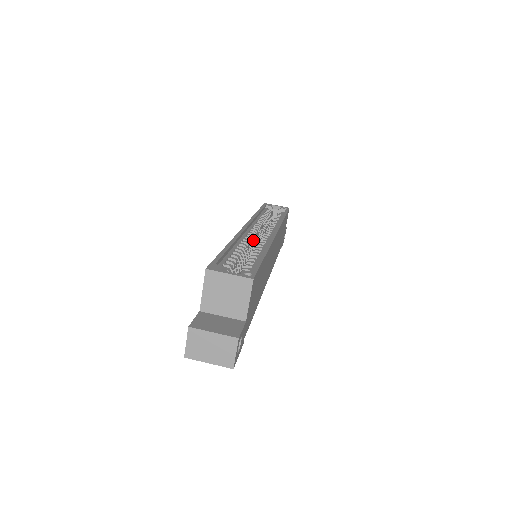
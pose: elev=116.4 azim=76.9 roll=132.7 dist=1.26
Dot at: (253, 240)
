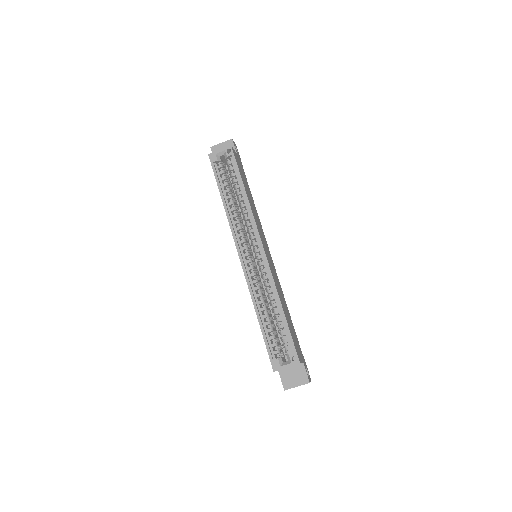
Dot at: (253, 266)
